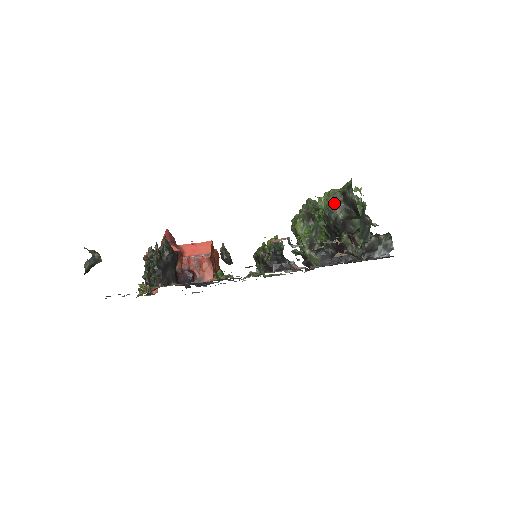
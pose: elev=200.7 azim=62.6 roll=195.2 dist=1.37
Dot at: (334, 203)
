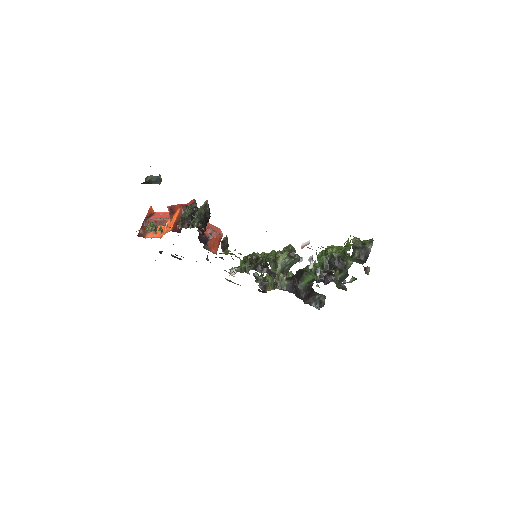
Dot at: (356, 246)
